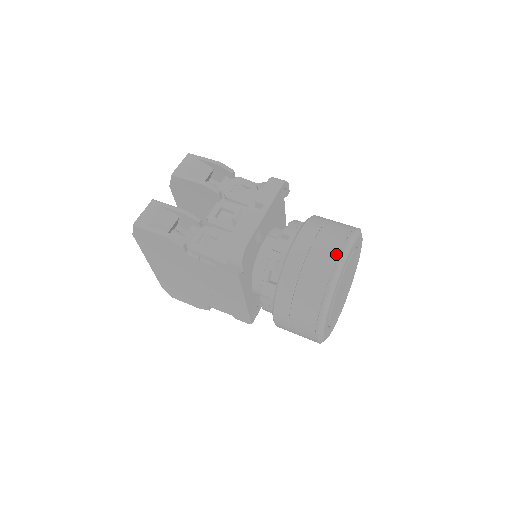
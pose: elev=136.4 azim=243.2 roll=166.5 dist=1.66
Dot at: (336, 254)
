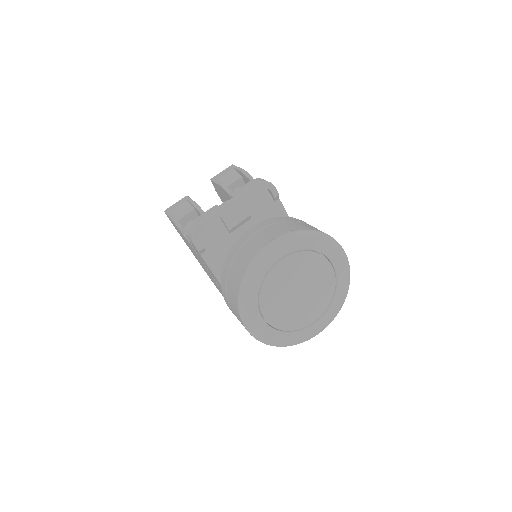
Dot at: (263, 244)
